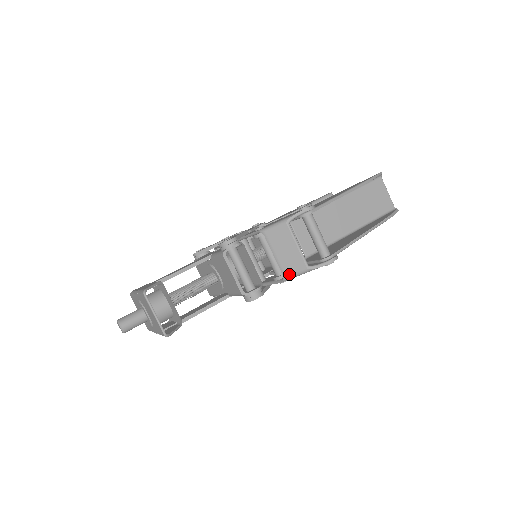
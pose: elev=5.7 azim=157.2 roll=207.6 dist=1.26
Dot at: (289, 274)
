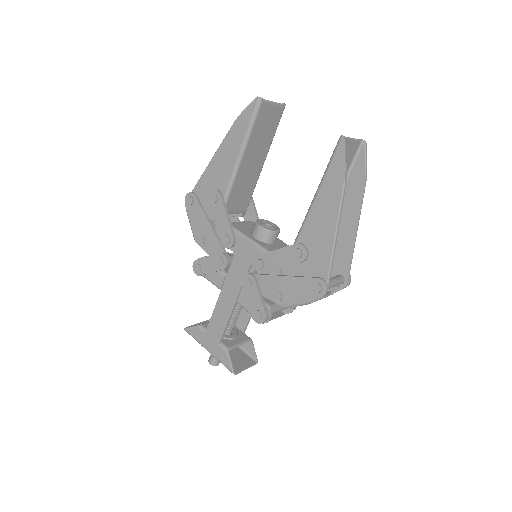
Dot at: occluded
